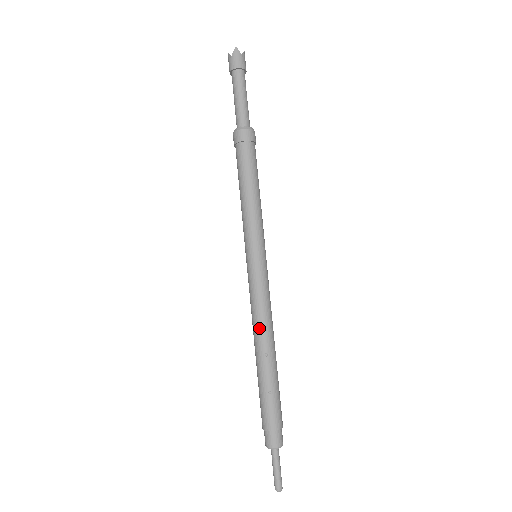
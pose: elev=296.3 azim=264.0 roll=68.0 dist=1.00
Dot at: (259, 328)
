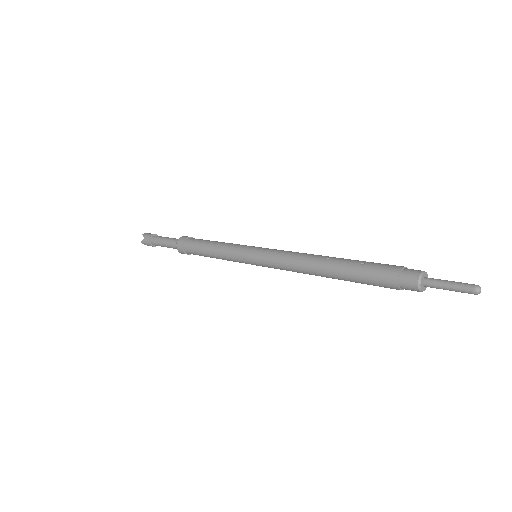
Dot at: (304, 259)
